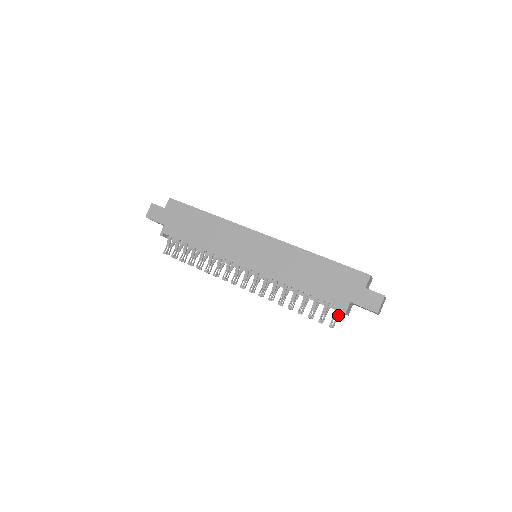
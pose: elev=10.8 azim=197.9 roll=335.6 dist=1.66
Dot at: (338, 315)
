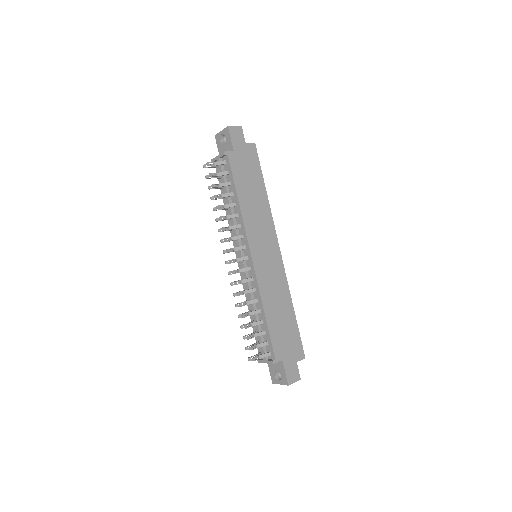
Dot at: occluded
